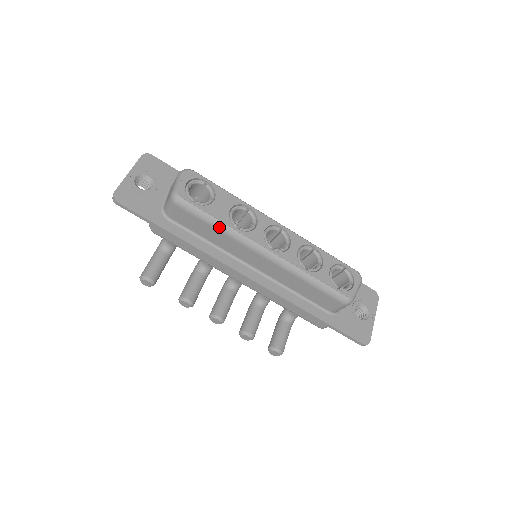
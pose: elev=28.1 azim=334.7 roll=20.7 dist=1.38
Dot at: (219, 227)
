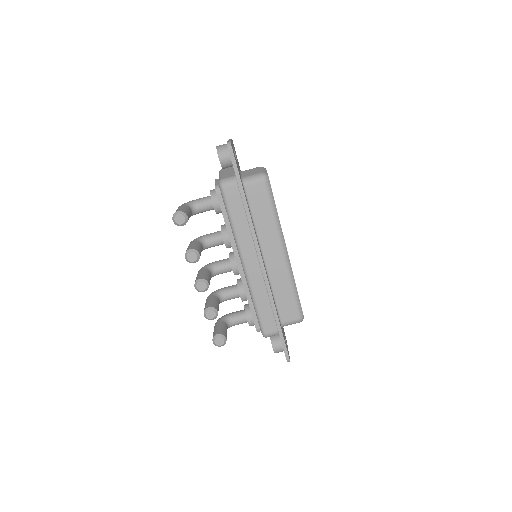
Dot at: (275, 215)
